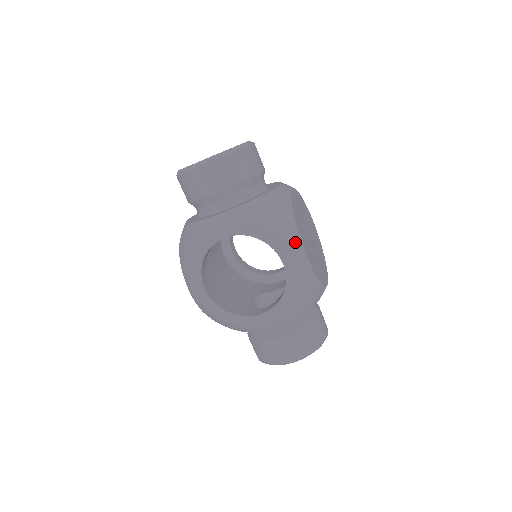
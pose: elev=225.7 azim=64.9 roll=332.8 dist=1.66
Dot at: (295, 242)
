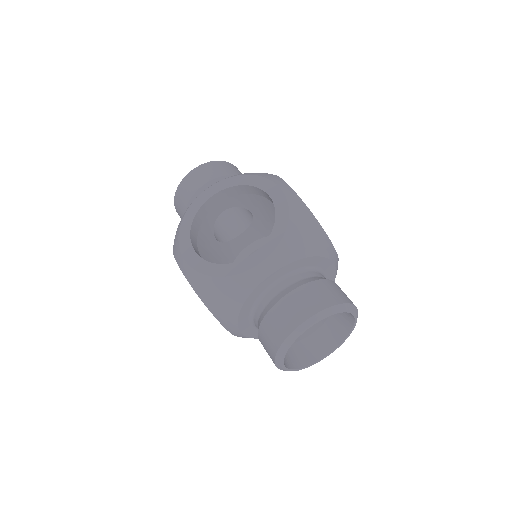
Dot at: (277, 179)
